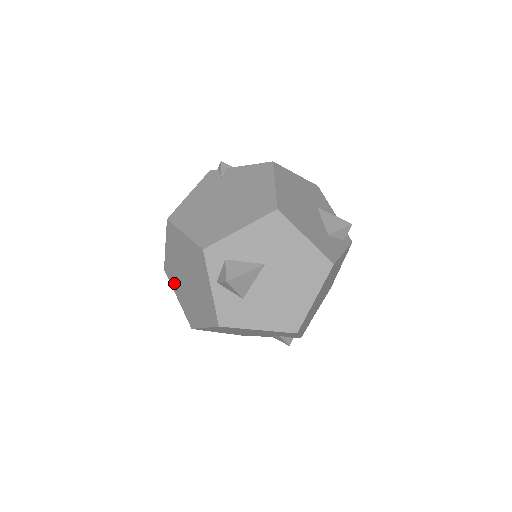
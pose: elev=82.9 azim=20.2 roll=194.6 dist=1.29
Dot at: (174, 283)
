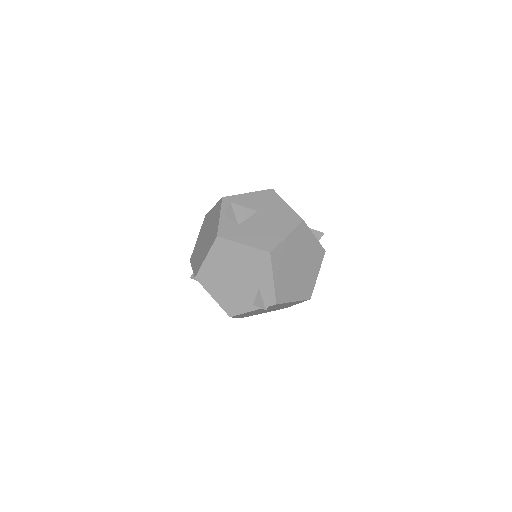
Dot at: (194, 259)
